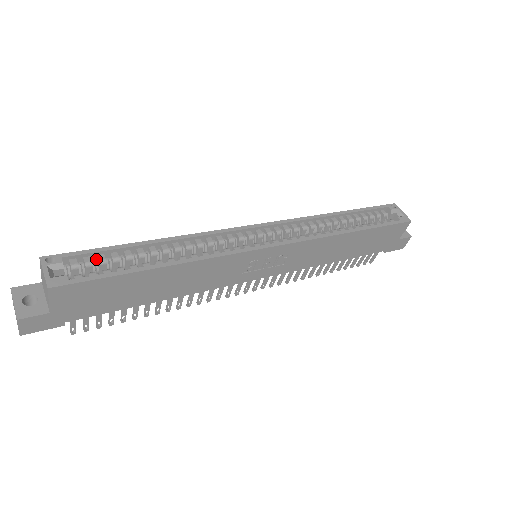
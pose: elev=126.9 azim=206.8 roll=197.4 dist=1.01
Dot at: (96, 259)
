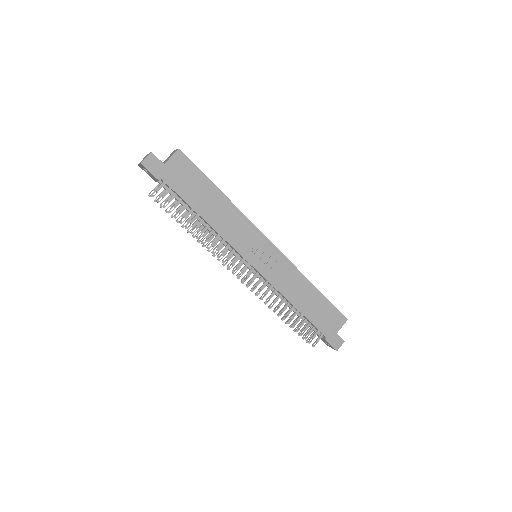
Dot at: occluded
